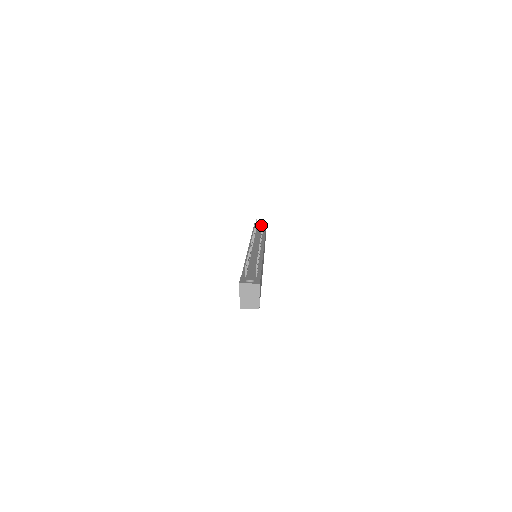
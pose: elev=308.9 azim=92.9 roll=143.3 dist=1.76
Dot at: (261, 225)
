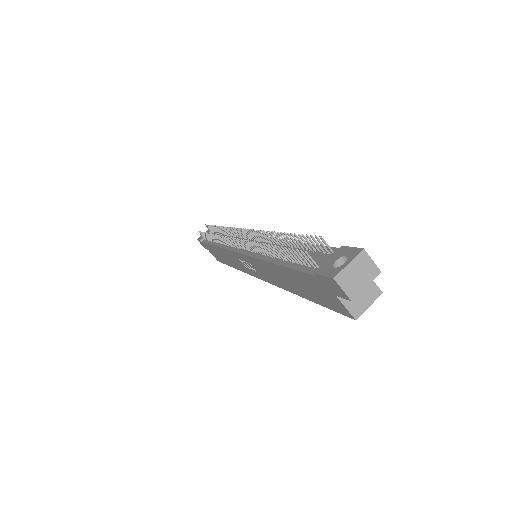
Dot at: occluded
